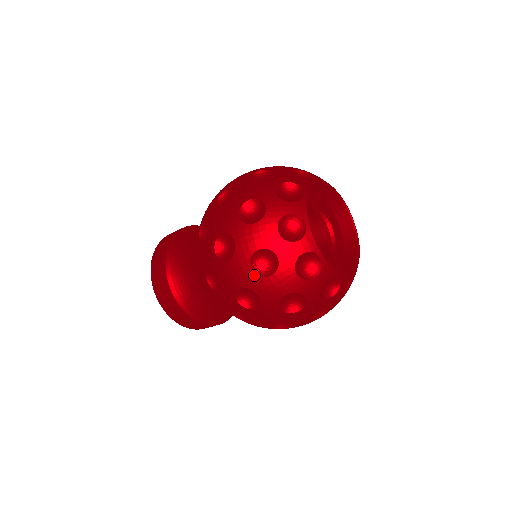
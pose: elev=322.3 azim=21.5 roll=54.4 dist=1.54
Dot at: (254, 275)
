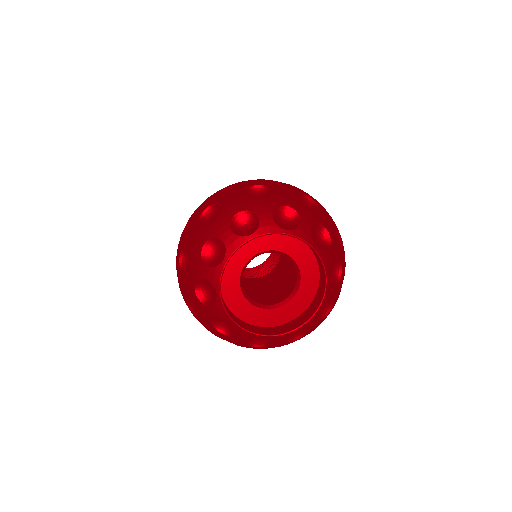
Dot at: (179, 262)
